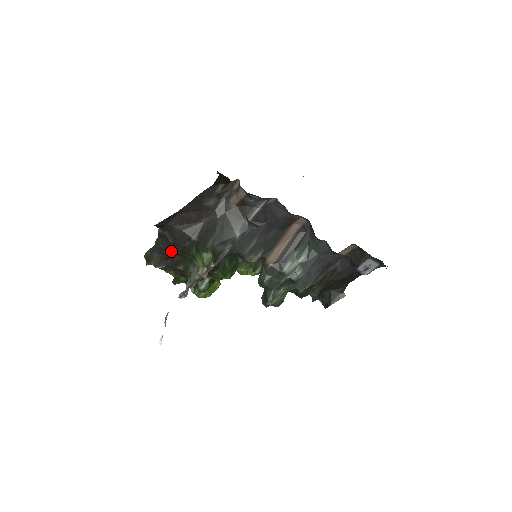
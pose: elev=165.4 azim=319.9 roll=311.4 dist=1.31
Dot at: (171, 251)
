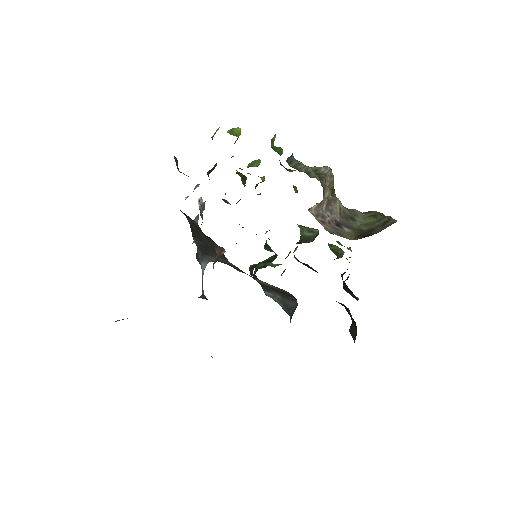
Dot at: occluded
